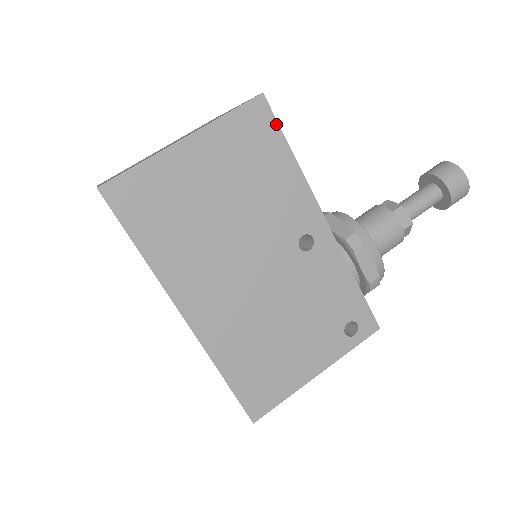
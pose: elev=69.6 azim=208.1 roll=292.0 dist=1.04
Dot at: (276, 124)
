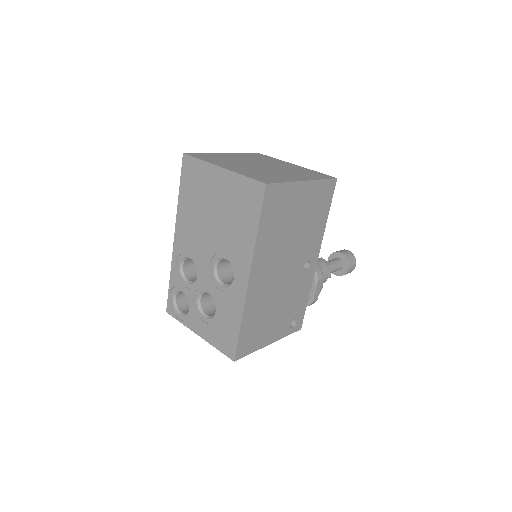
Dot at: (332, 197)
